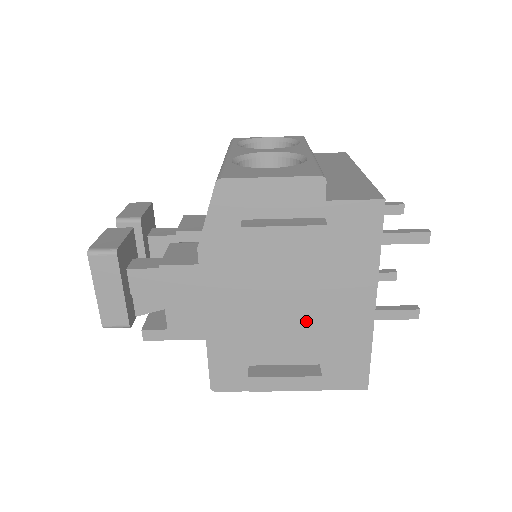
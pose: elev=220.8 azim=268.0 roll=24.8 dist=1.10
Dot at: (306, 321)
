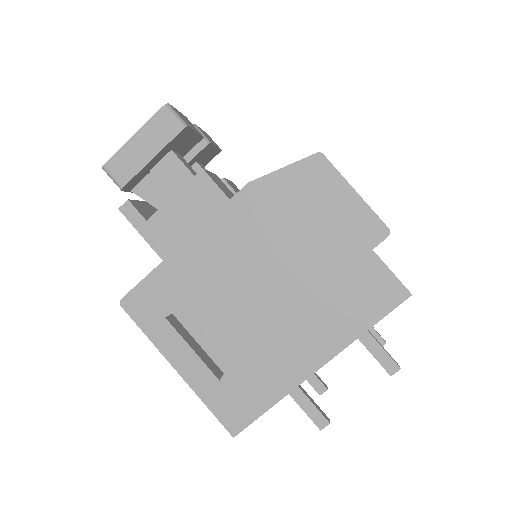
Dot at: (256, 325)
